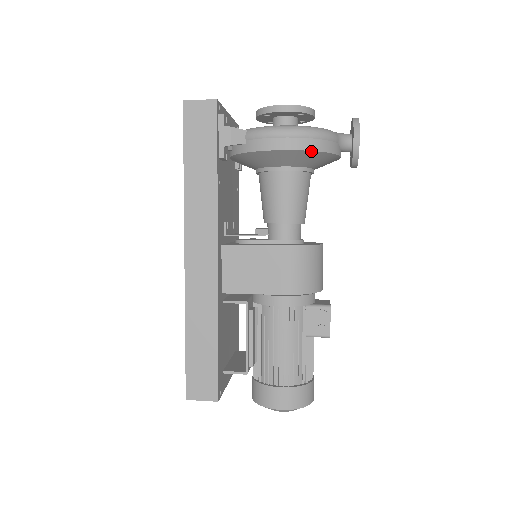
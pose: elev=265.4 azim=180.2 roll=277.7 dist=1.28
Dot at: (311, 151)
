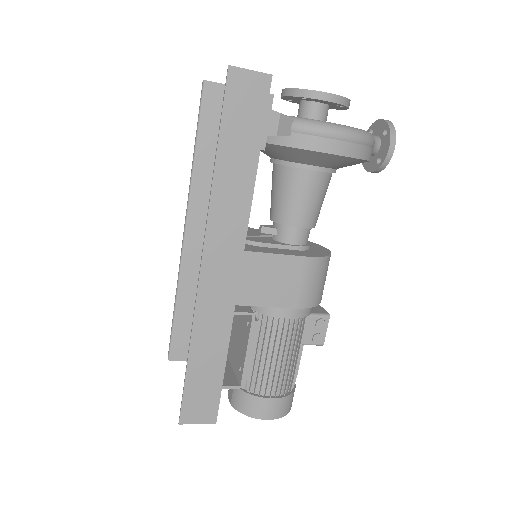
Dot at: (359, 159)
